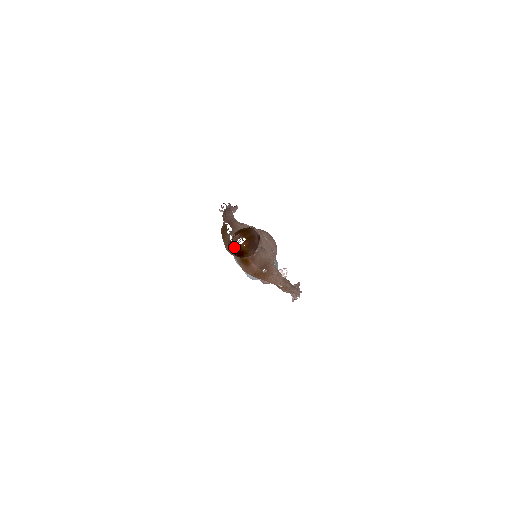
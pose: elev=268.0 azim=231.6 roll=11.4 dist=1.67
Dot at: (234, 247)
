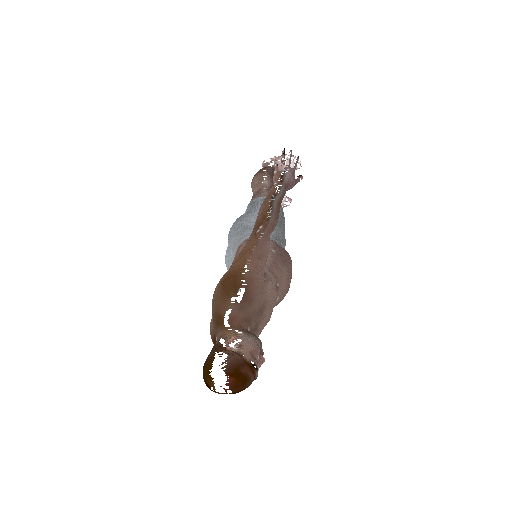
Dot at: (208, 383)
